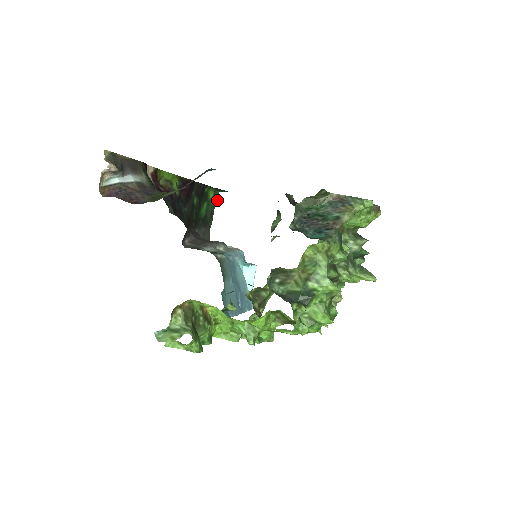
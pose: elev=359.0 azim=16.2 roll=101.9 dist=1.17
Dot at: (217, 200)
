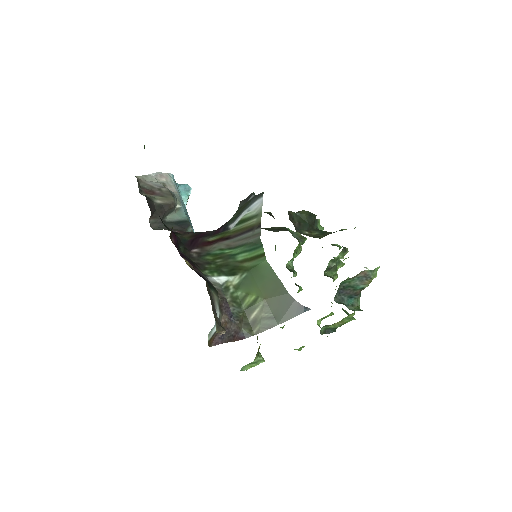
Dot at: occluded
